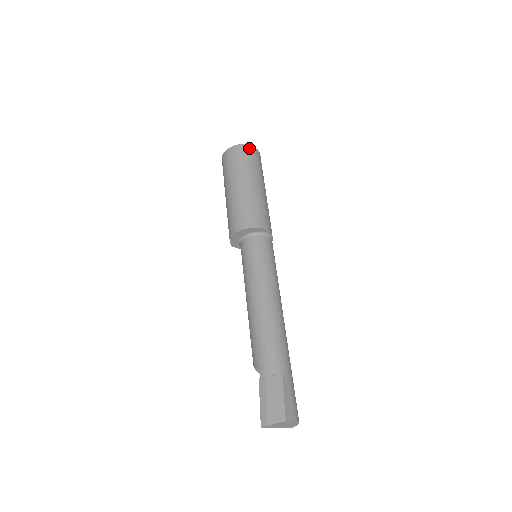
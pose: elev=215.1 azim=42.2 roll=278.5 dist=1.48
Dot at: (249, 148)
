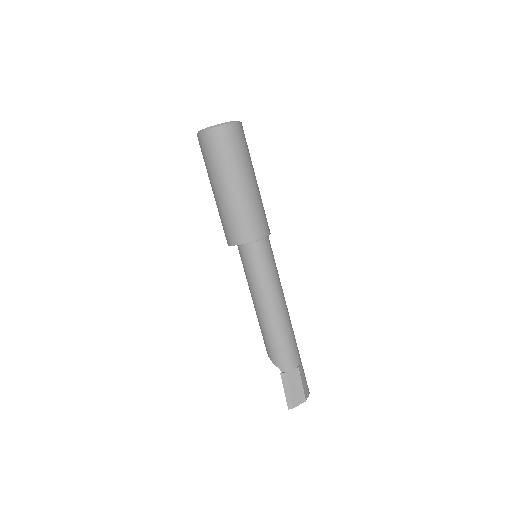
Dot at: (236, 128)
